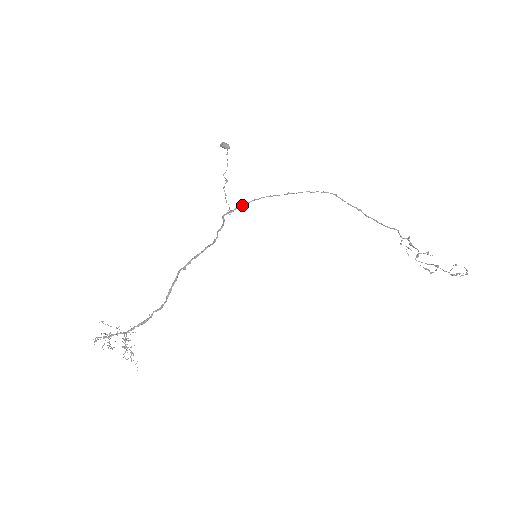
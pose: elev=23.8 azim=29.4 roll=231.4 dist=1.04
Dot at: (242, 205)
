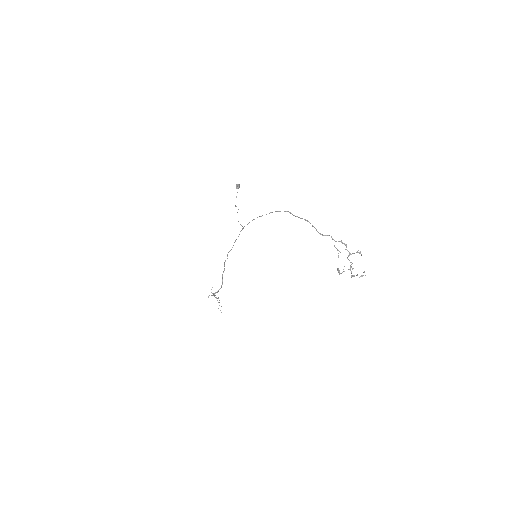
Dot at: (247, 224)
